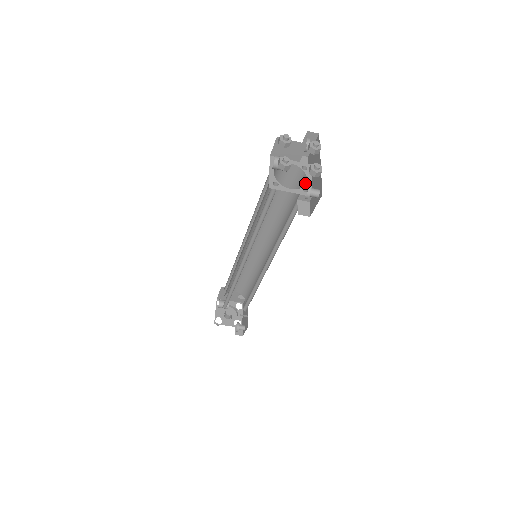
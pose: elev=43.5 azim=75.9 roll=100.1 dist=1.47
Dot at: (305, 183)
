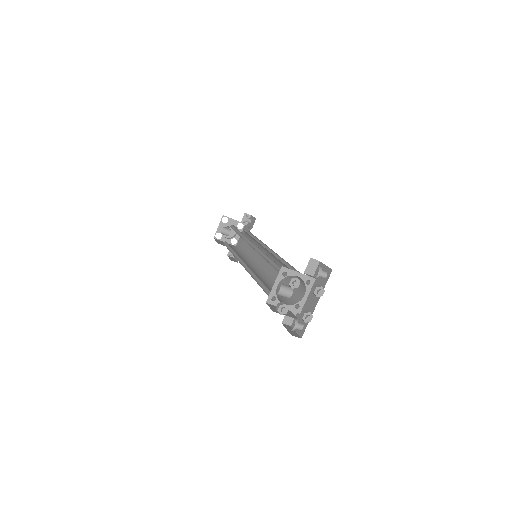
Dot at: (302, 294)
